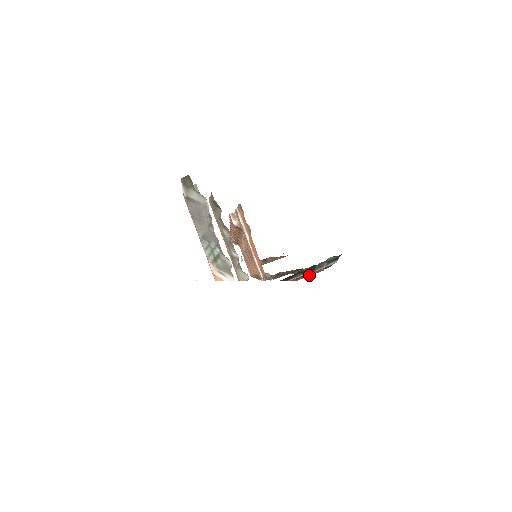
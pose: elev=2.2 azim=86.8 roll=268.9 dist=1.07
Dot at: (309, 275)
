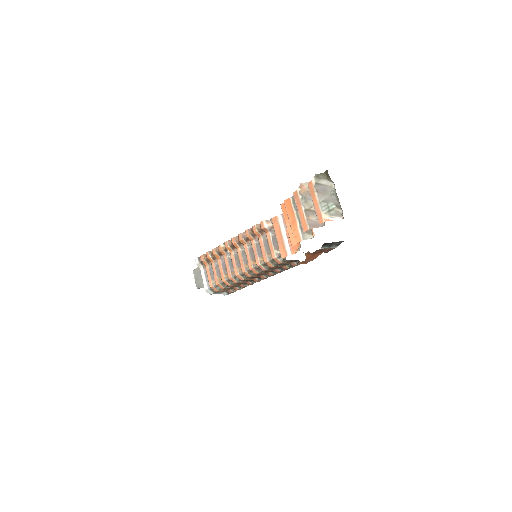
Dot at: (309, 260)
